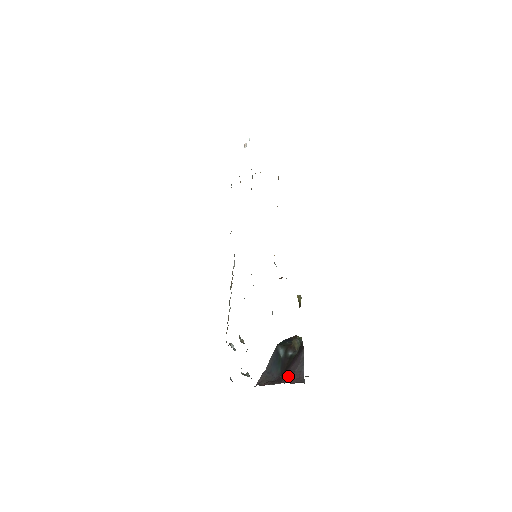
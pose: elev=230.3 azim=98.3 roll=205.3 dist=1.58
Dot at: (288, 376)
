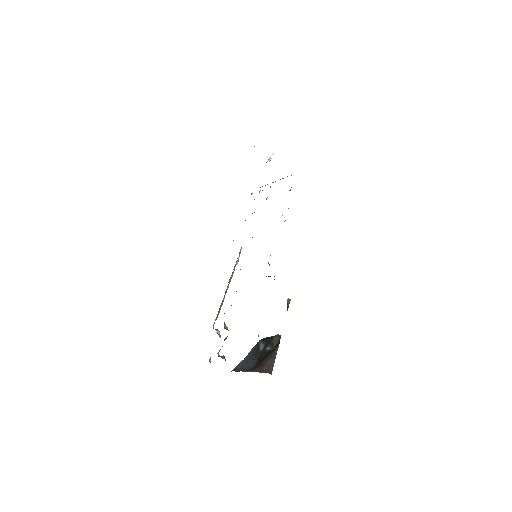
Dot at: (260, 367)
